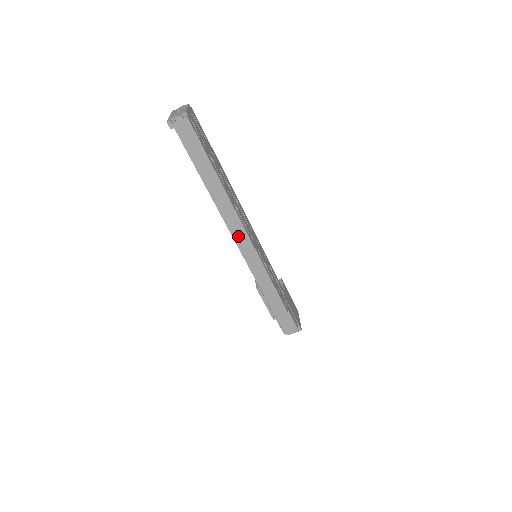
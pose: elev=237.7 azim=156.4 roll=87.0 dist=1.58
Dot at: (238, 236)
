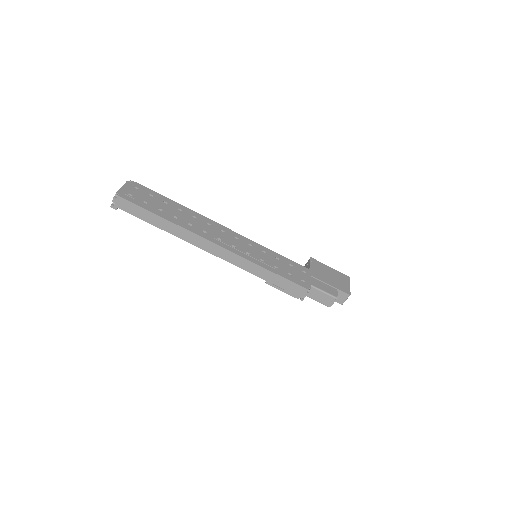
Dot at: (217, 252)
